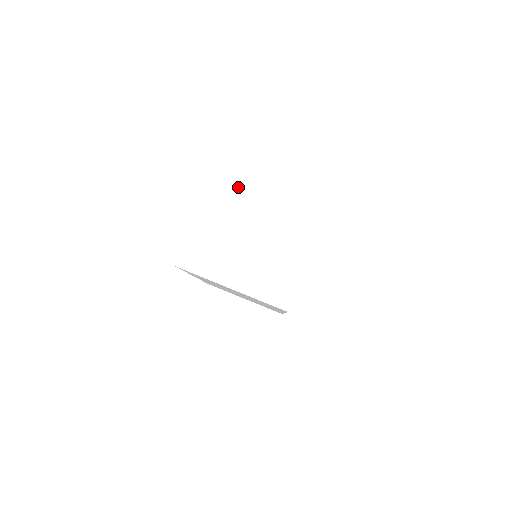
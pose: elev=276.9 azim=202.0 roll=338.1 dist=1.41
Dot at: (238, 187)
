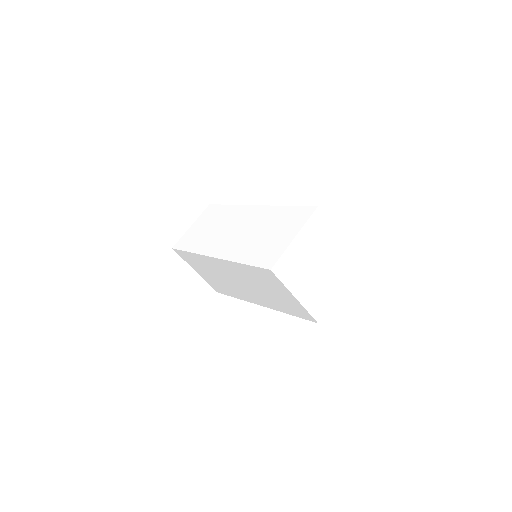
Dot at: (322, 229)
